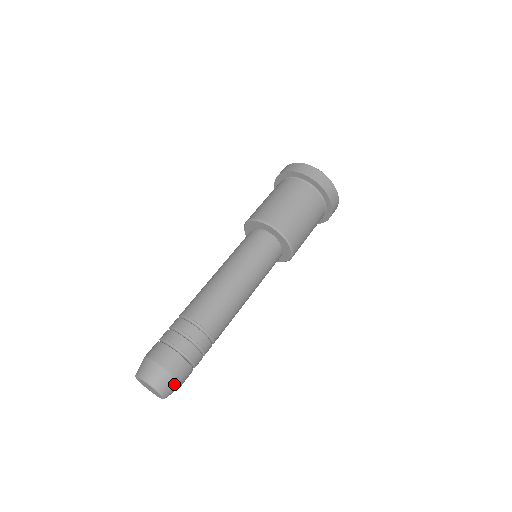
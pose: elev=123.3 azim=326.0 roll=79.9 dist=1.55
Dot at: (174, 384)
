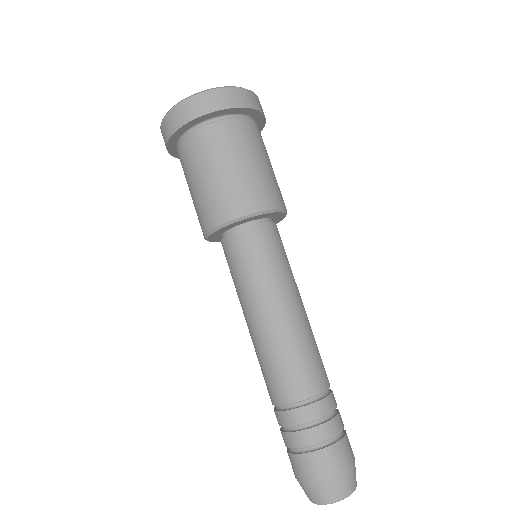
Dot at: (353, 469)
